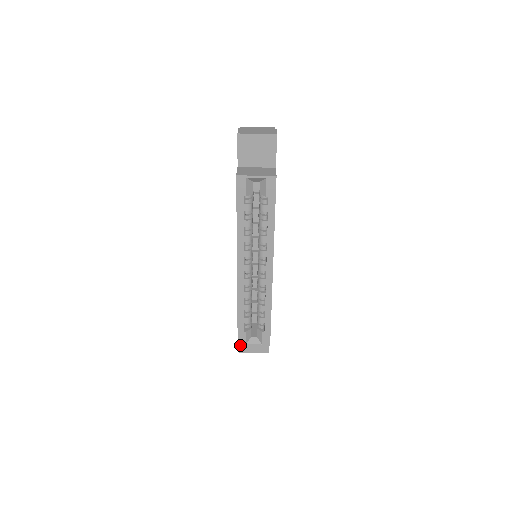
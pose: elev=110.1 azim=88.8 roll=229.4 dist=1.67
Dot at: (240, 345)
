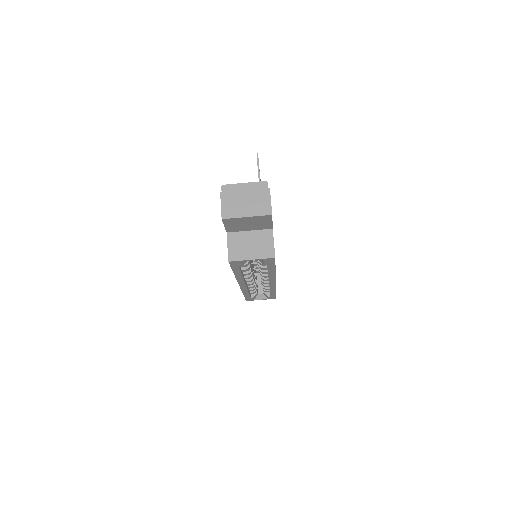
Dot at: occluded
